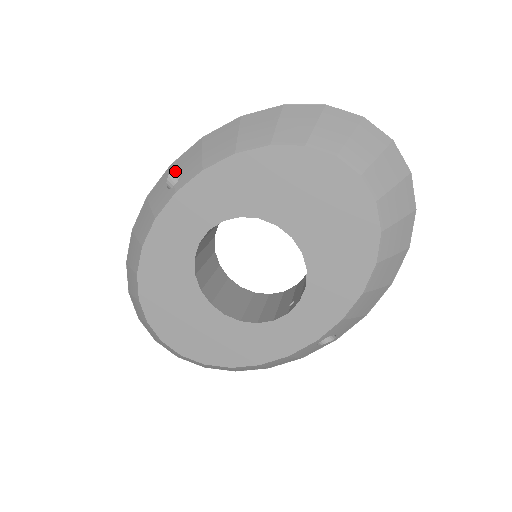
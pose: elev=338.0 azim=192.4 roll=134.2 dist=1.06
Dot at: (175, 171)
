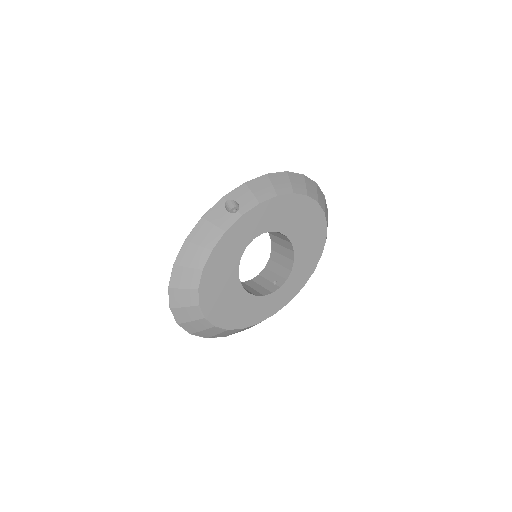
Dot at: (229, 202)
